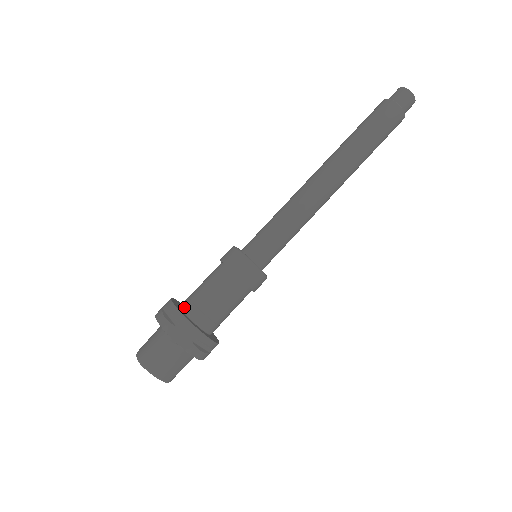
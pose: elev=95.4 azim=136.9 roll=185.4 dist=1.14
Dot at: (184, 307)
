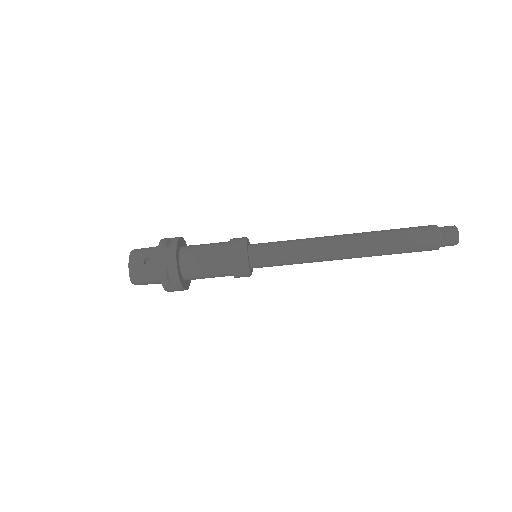
Dot at: (183, 269)
